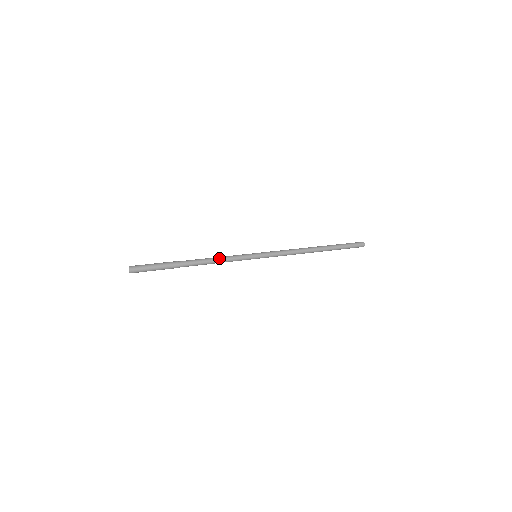
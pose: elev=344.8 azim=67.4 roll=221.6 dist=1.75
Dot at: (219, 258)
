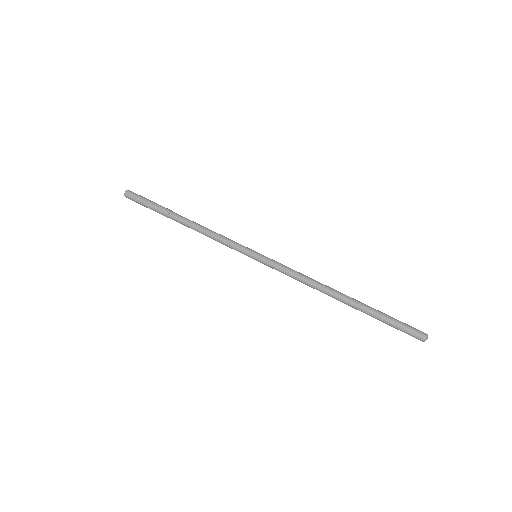
Dot at: (212, 232)
